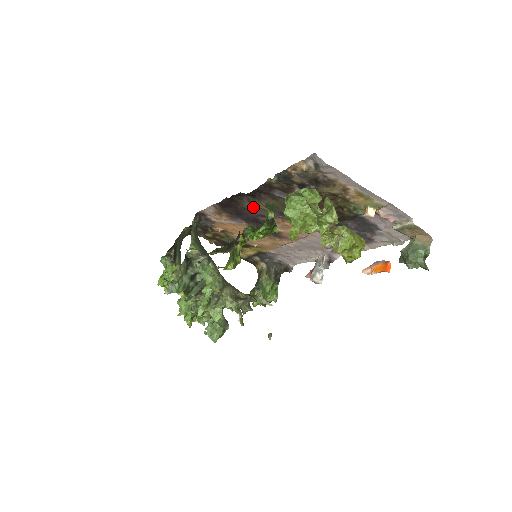
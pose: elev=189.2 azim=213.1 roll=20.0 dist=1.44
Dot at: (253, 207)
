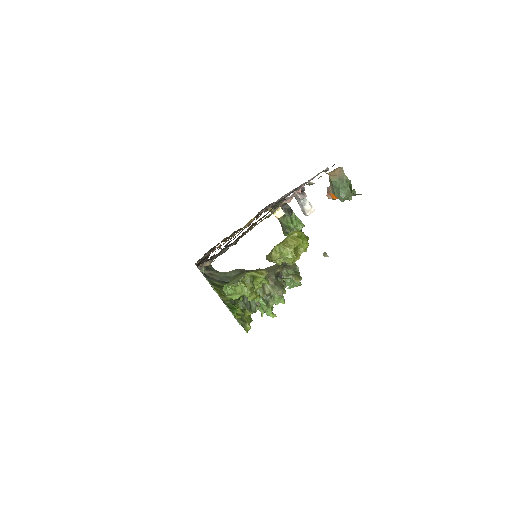
Dot at: occluded
